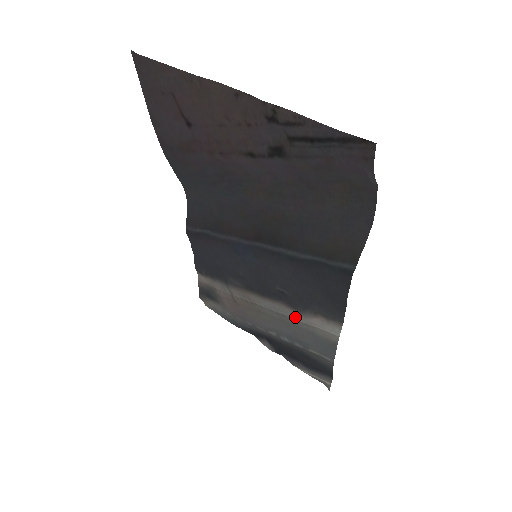
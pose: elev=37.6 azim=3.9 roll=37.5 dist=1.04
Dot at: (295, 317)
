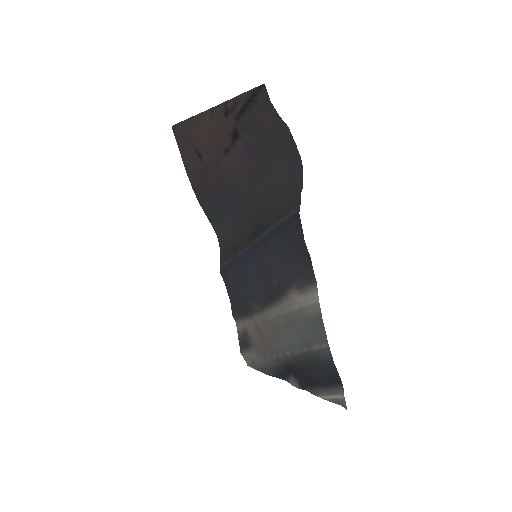
Dot at: (291, 307)
